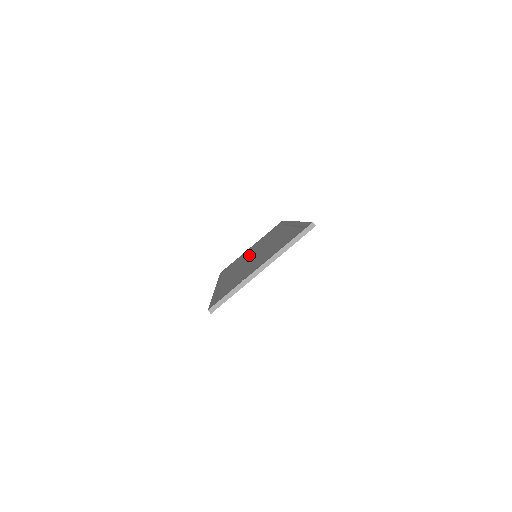
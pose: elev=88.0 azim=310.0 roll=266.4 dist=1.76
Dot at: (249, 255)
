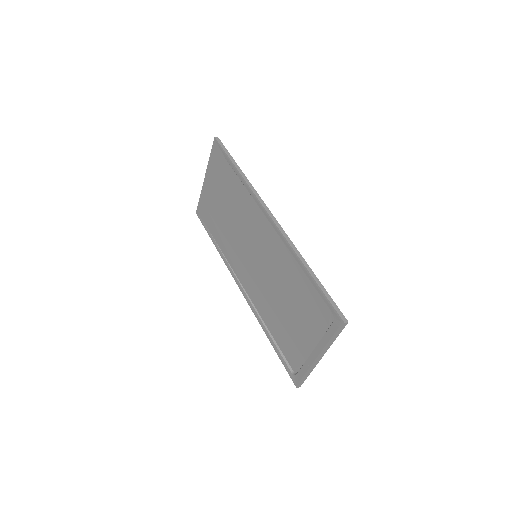
Dot at: (234, 232)
